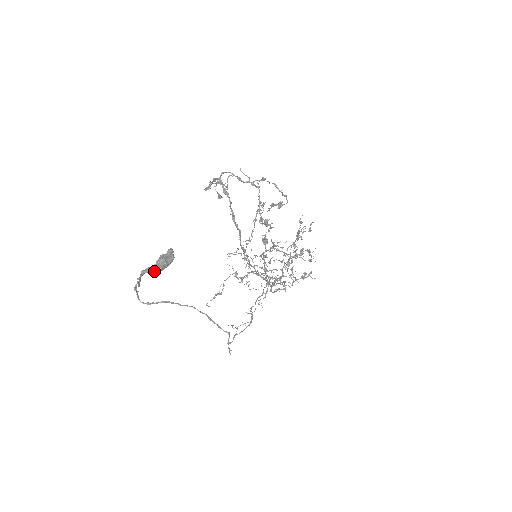
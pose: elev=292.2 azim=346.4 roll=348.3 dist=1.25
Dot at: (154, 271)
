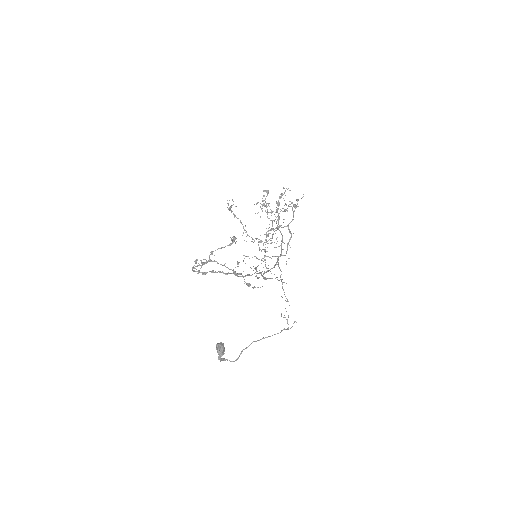
Dot at: occluded
